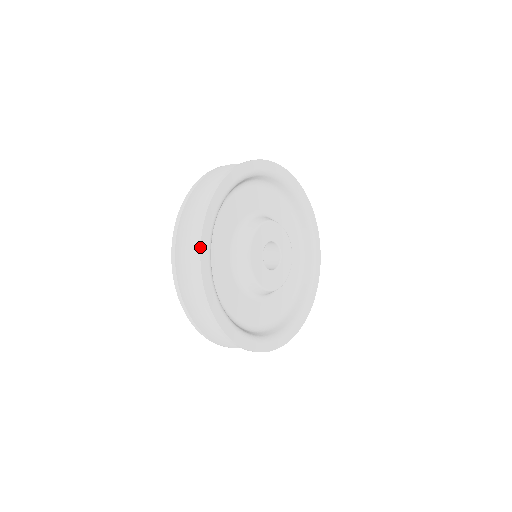
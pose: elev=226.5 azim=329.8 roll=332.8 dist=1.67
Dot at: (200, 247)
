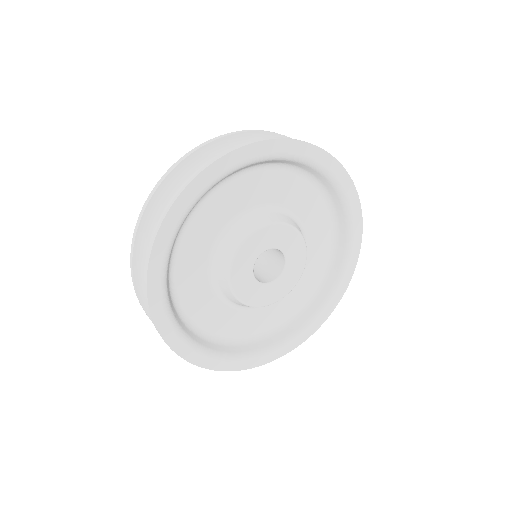
Dot at: (148, 265)
